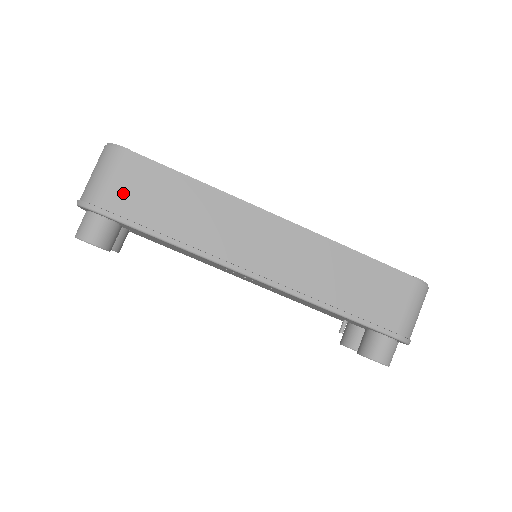
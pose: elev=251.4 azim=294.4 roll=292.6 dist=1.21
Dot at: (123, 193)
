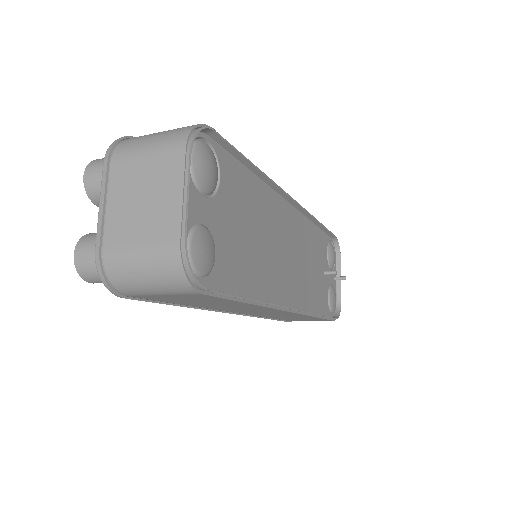
Dot at: (164, 297)
